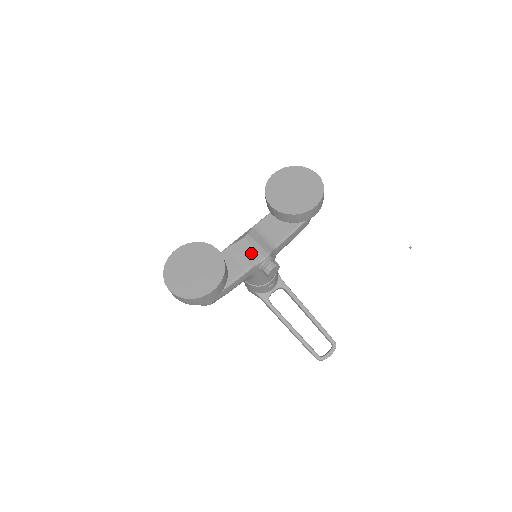
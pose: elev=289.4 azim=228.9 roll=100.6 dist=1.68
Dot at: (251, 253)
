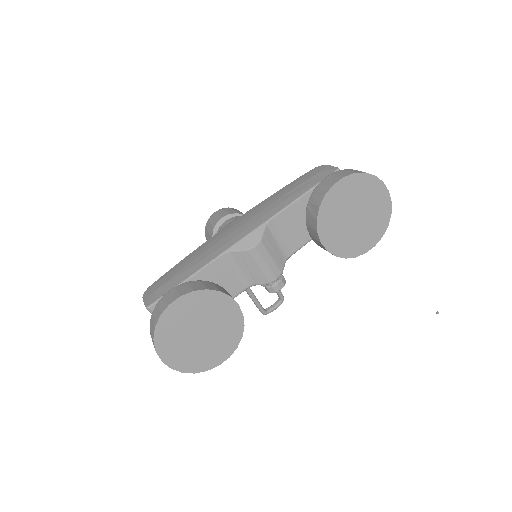
Dot at: (260, 271)
